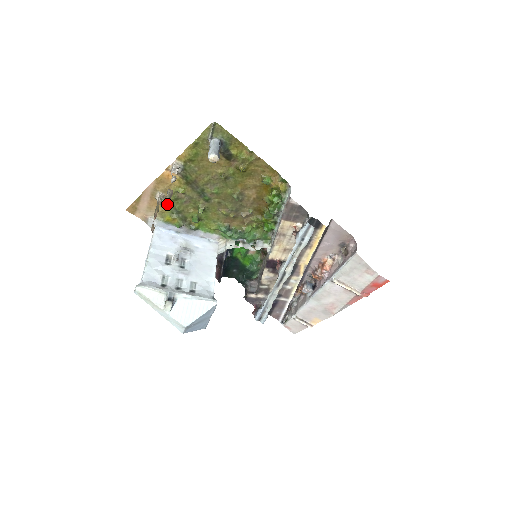
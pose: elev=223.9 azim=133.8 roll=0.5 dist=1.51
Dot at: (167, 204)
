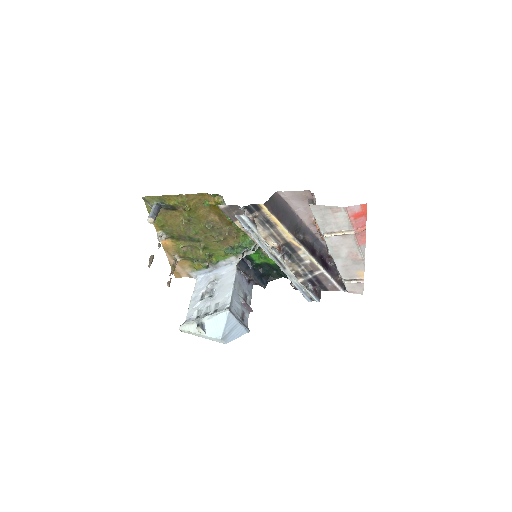
Dot at: (186, 259)
